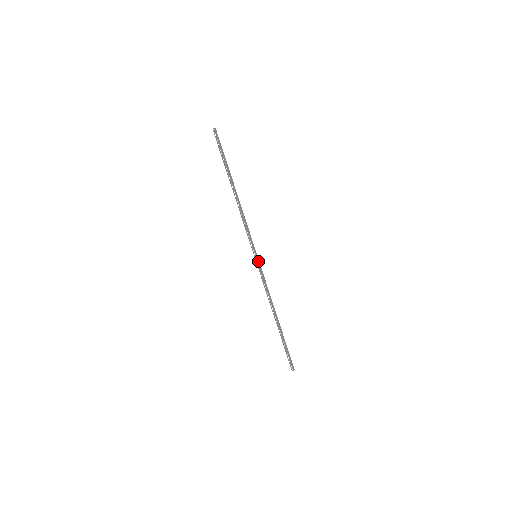
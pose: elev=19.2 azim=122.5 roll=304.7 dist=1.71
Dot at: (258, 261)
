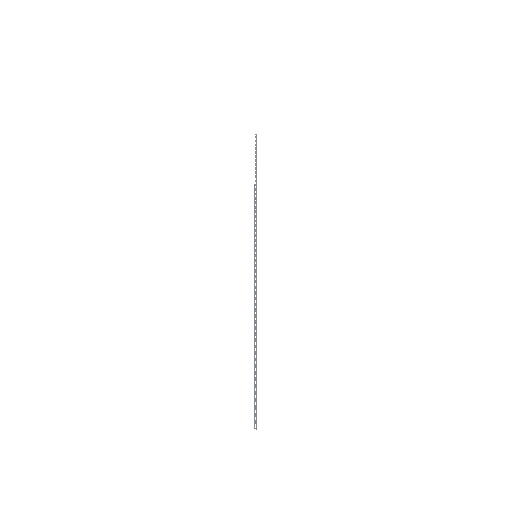
Dot at: (256, 262)
